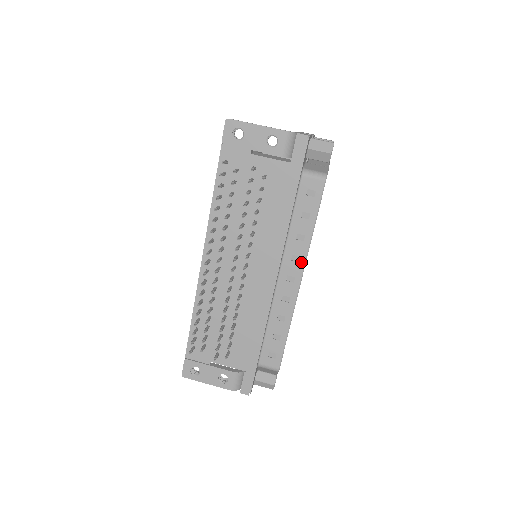
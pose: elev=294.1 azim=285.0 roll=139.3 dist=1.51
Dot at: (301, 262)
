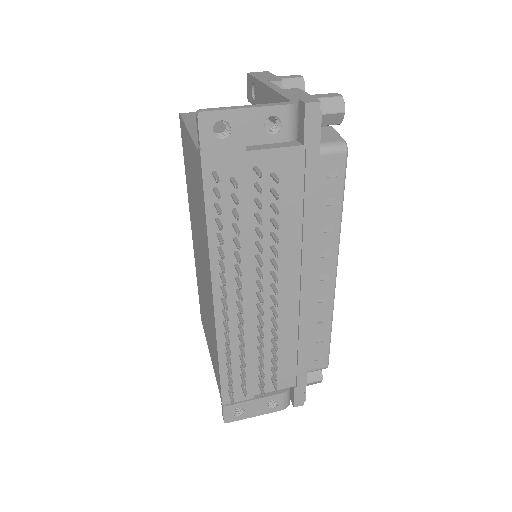
Dot at: (333, 255)
